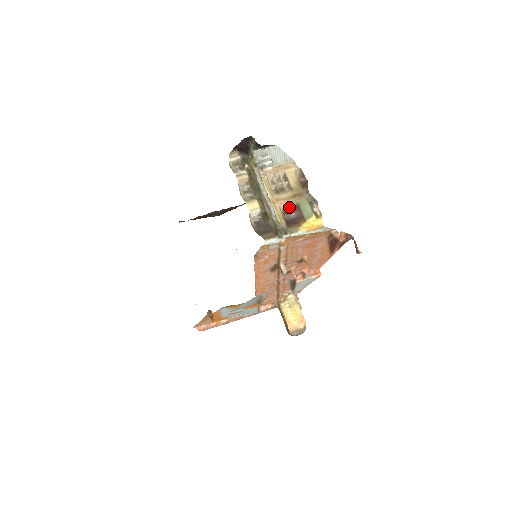
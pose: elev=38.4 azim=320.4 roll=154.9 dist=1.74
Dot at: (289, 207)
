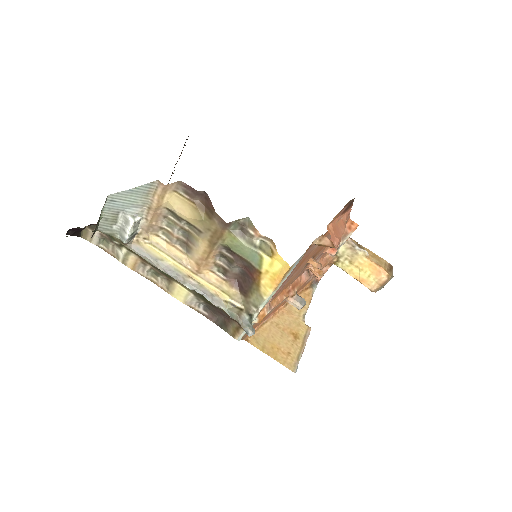
Dot at: (222, 257)
